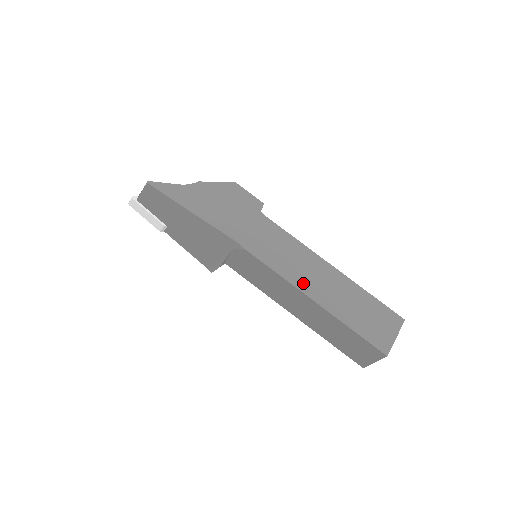
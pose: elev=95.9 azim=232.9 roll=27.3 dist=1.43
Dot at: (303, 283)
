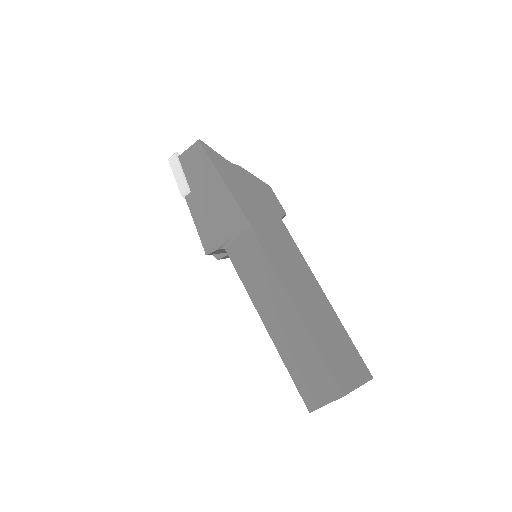
Dot at: (292, 288)
